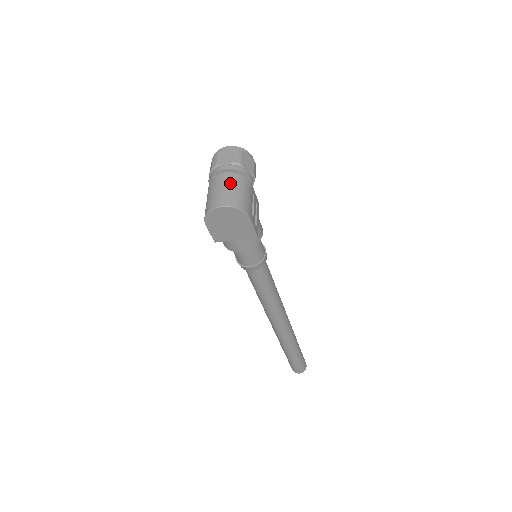
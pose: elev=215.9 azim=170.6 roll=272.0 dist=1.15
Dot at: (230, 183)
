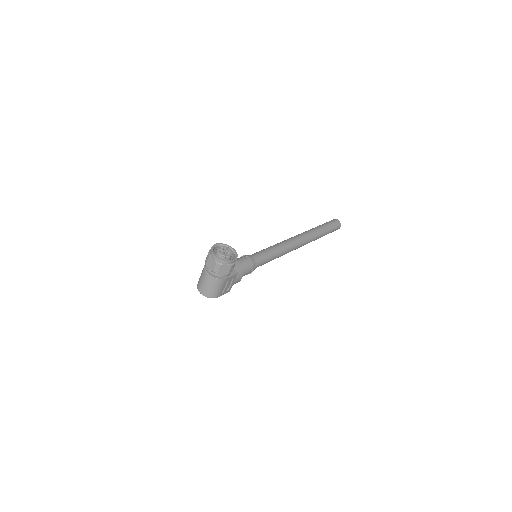
Dot at: (208, 283)
